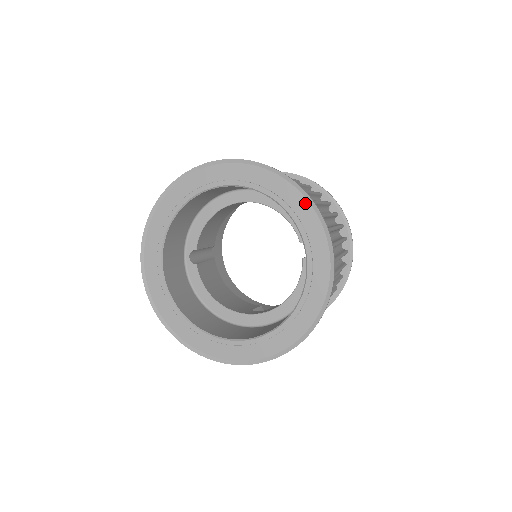
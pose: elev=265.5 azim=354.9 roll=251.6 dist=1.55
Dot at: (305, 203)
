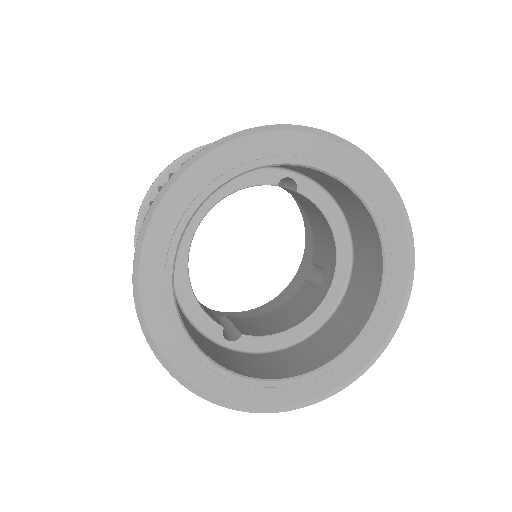
Dot at: (257, 139)
